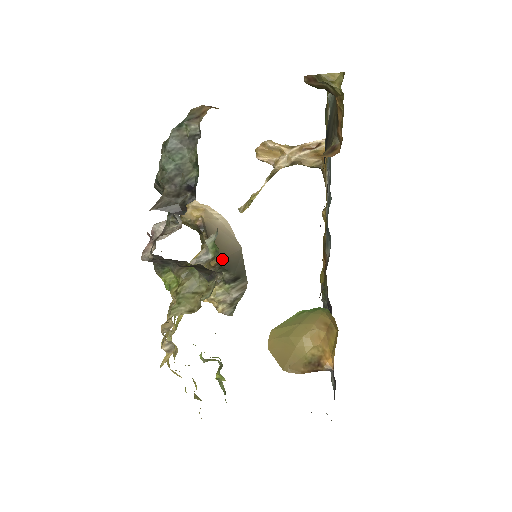
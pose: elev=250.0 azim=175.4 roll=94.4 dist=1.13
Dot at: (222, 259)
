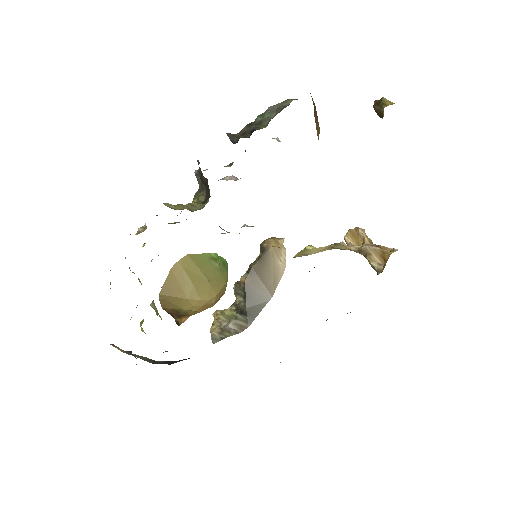
Dot at: (251, 284)
